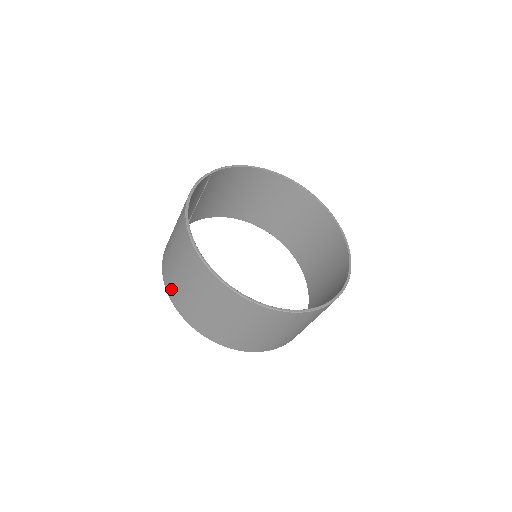
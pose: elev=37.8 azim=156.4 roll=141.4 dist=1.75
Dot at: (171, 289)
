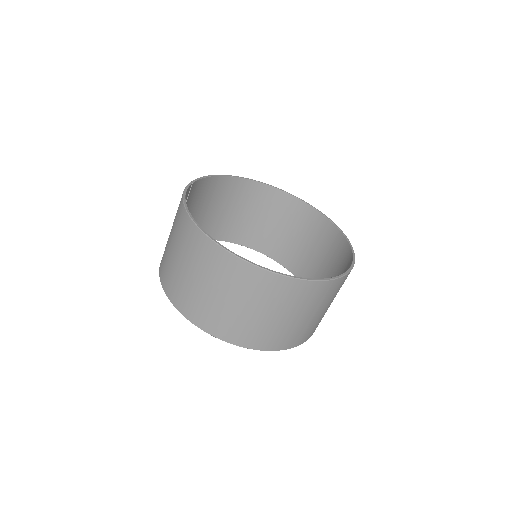
Dot at: (187, 307)
